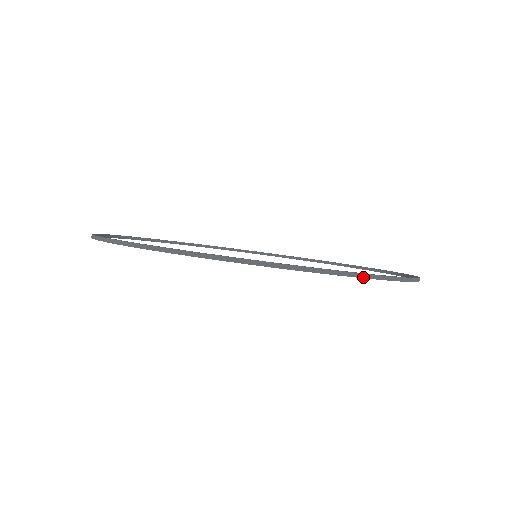
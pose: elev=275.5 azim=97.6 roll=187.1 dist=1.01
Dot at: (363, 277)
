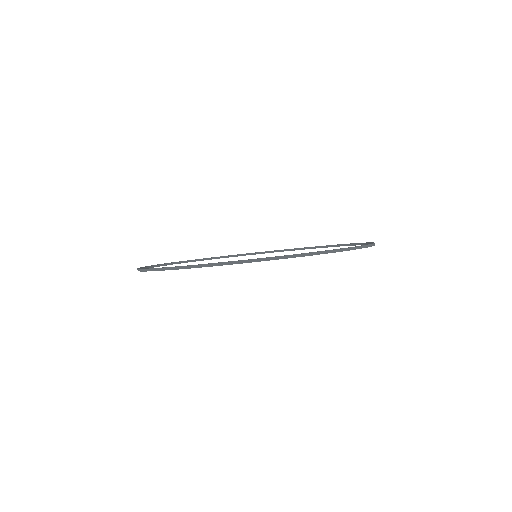
Dot at: (338, 251)
